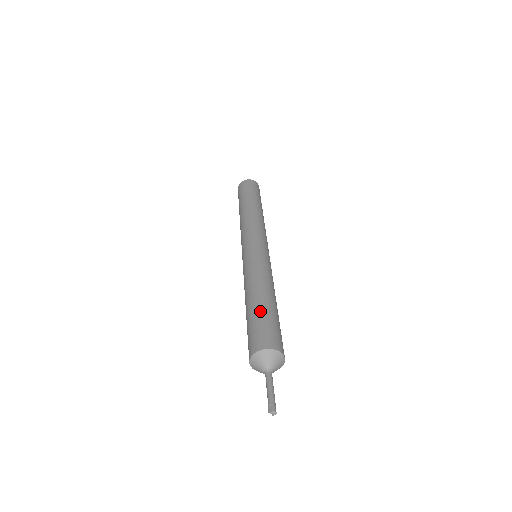
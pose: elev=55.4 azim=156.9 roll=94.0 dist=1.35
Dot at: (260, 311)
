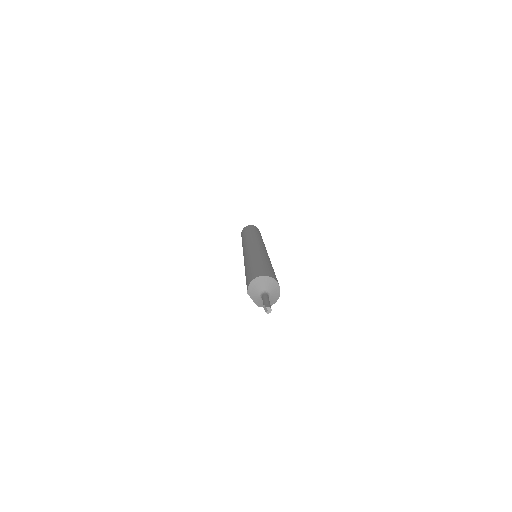
Dot at: (266, 264)
